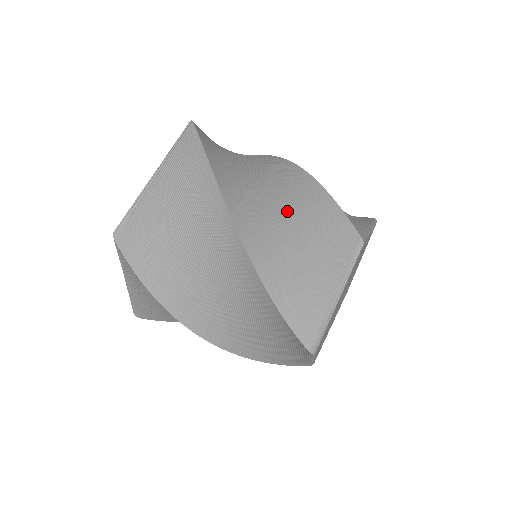
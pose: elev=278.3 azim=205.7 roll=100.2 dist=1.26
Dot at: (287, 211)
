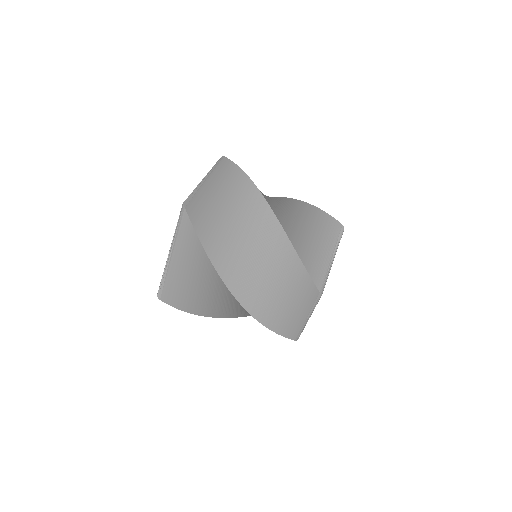
Dot at: (292, 211)
